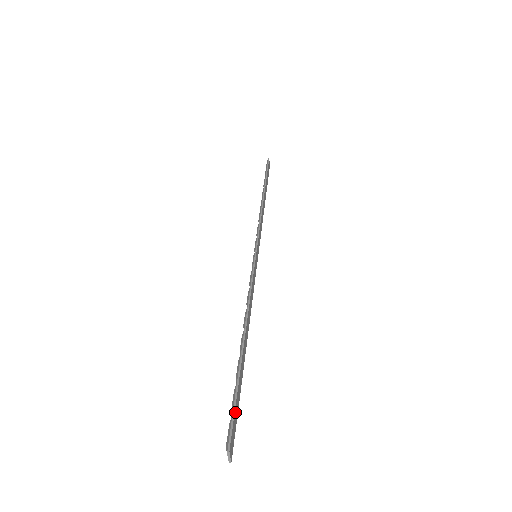
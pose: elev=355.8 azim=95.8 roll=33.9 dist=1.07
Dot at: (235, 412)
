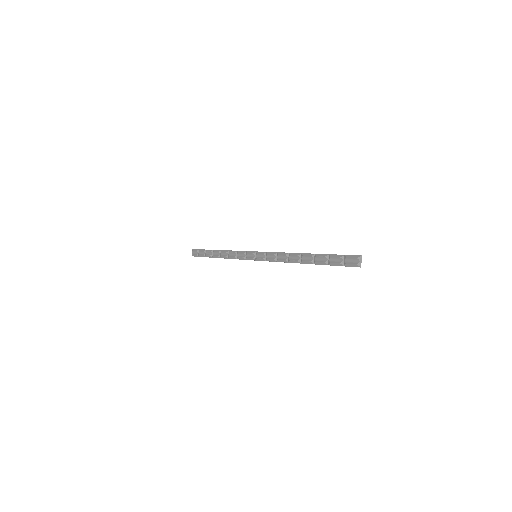
Dot at: (343, 257)
